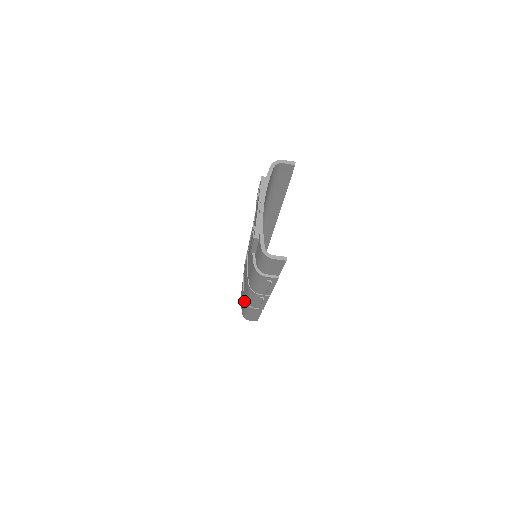
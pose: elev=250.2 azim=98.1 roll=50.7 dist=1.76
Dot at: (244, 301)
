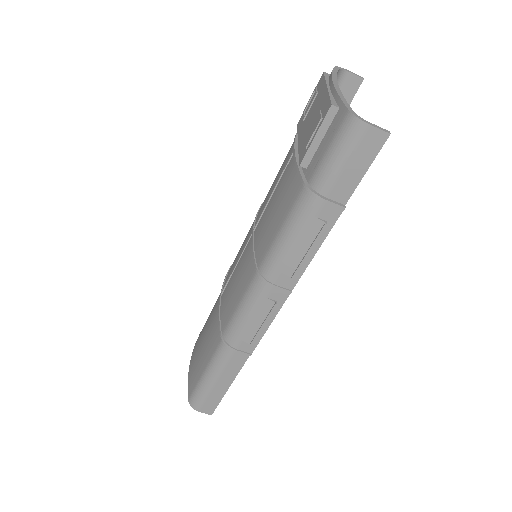
Dot at: (210, 353)
